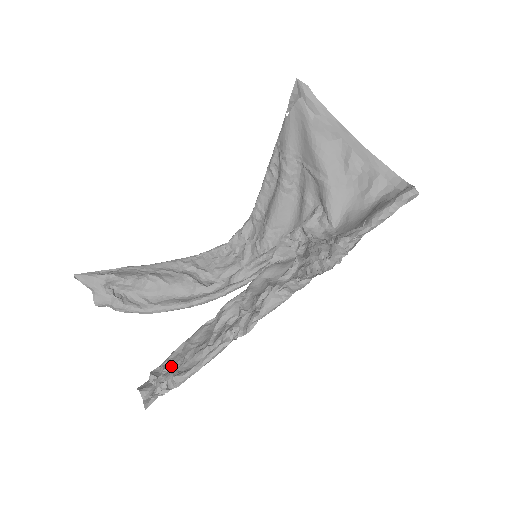
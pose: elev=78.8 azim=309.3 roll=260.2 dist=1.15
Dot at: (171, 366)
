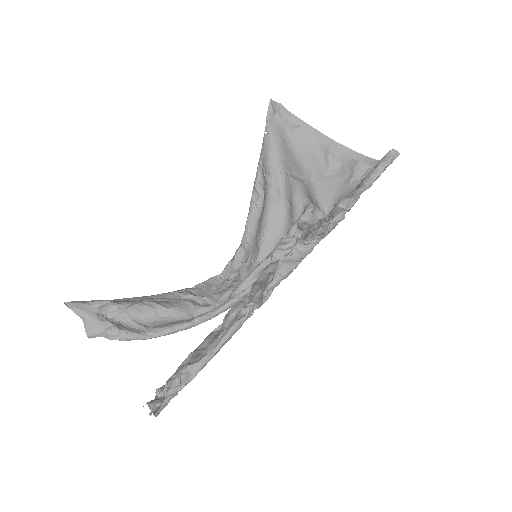
Dot at: occluded
